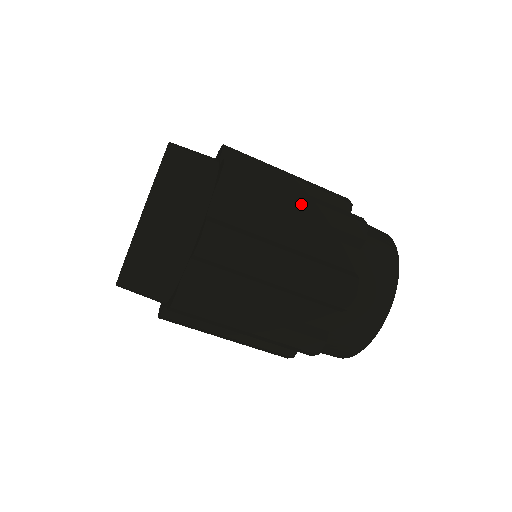
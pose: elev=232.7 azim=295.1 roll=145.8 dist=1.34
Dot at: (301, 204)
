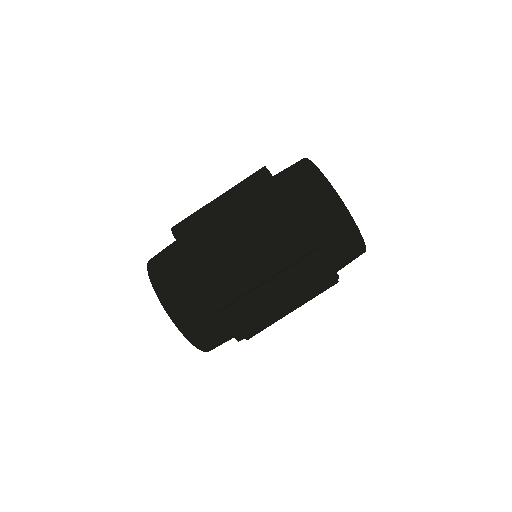
Dot at: (234, 223)
